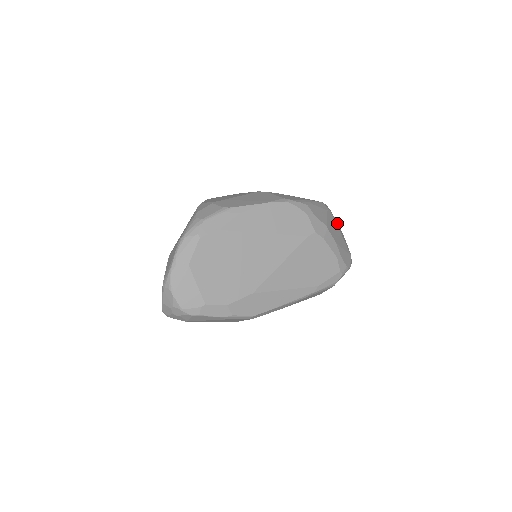
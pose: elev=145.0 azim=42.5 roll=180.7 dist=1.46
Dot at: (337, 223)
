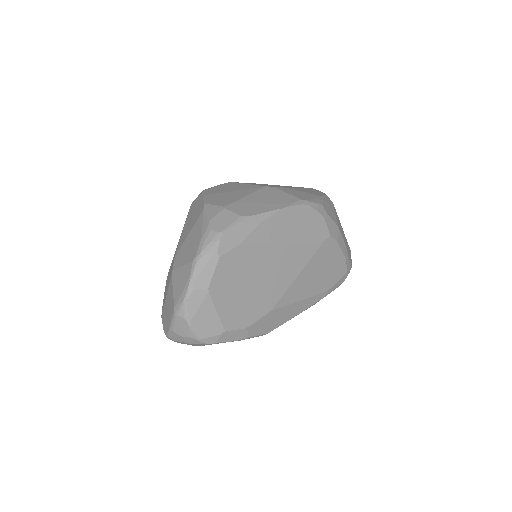
Dot at: occluded
